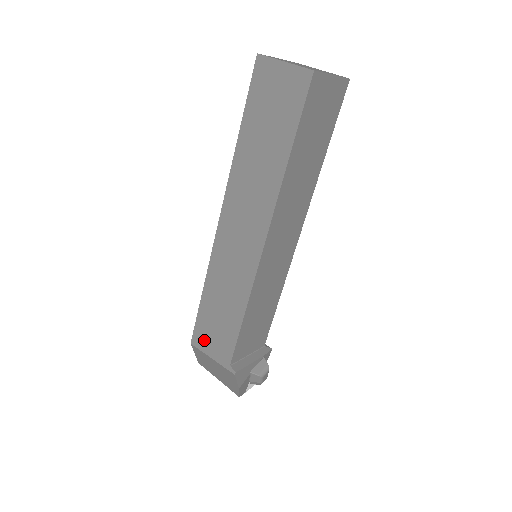
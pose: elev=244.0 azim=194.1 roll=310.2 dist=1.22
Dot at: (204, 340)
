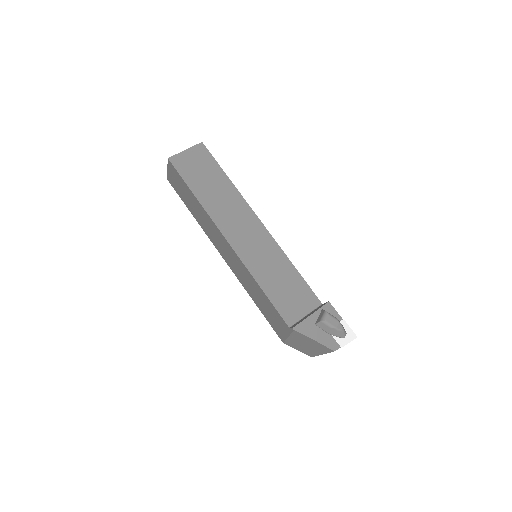
Dot at: (279, 331)
